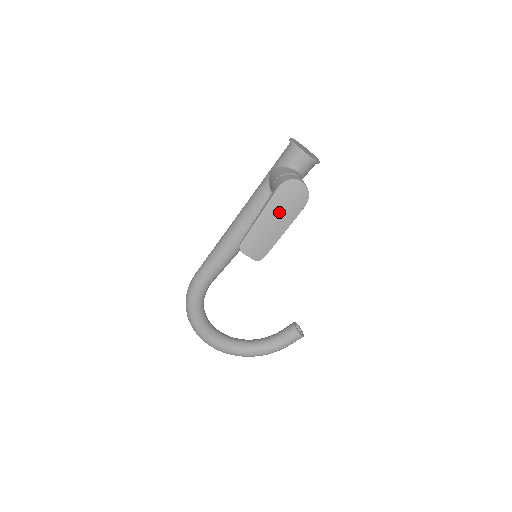
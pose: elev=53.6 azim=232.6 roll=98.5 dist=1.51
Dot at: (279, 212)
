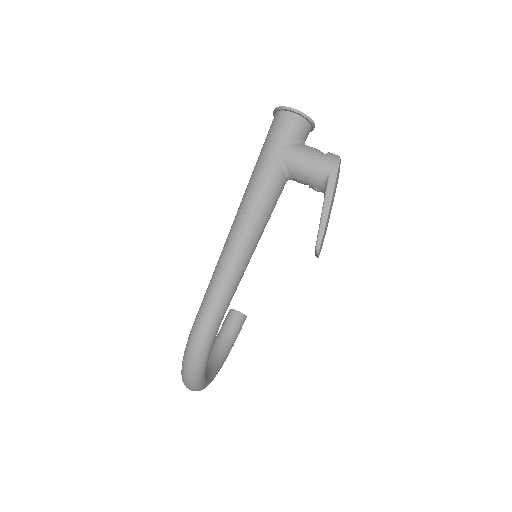
Dot at: (334, 196)
